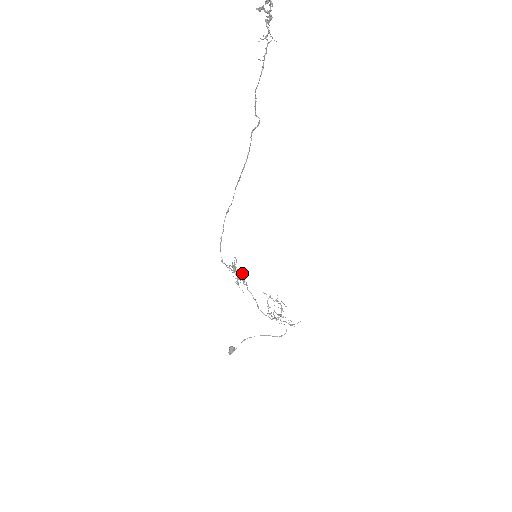
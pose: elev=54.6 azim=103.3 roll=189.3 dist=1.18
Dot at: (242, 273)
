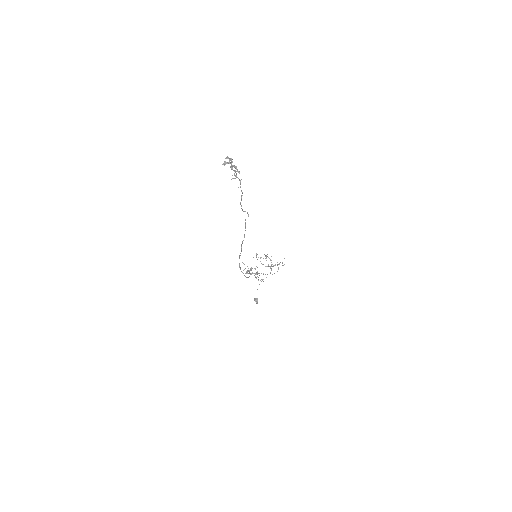
Dot at: (257, 273)
